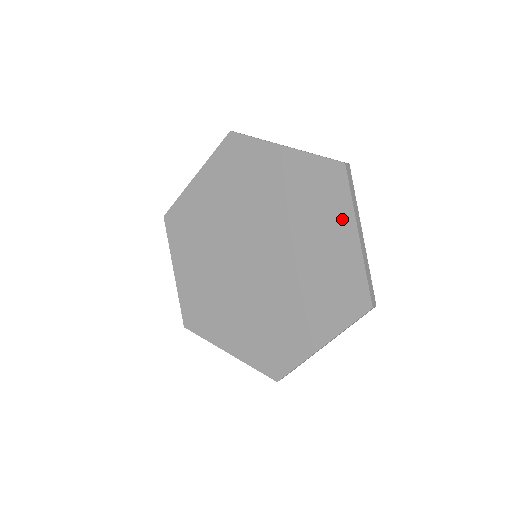
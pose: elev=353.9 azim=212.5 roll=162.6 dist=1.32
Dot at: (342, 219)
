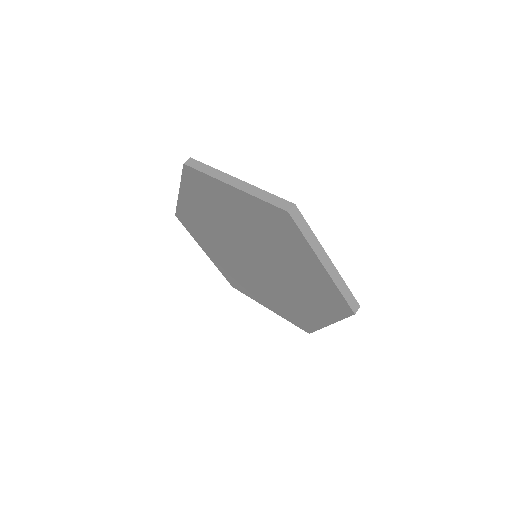
Dot at: (305, 252)
